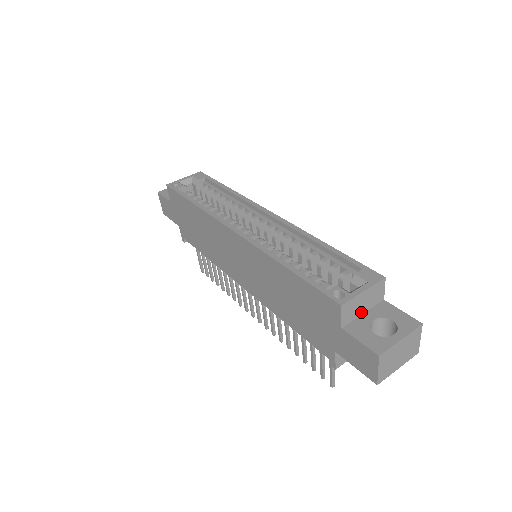
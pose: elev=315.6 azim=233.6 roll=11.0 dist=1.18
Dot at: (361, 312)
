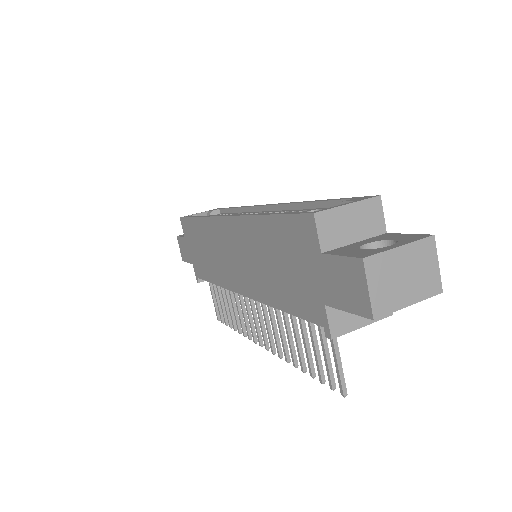
Dot at: (351, 239)
